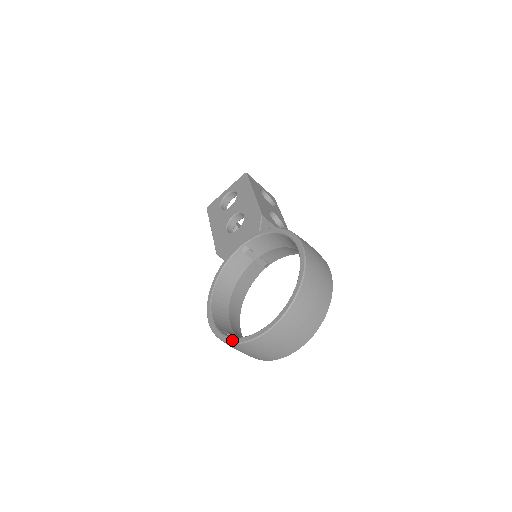
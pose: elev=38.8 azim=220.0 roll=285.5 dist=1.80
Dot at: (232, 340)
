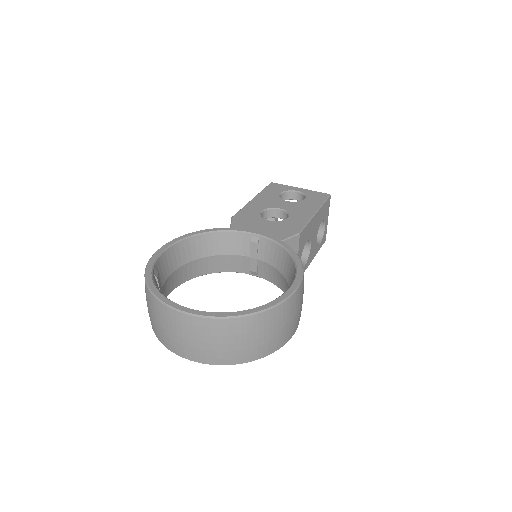
Dot at: (151, 284)
